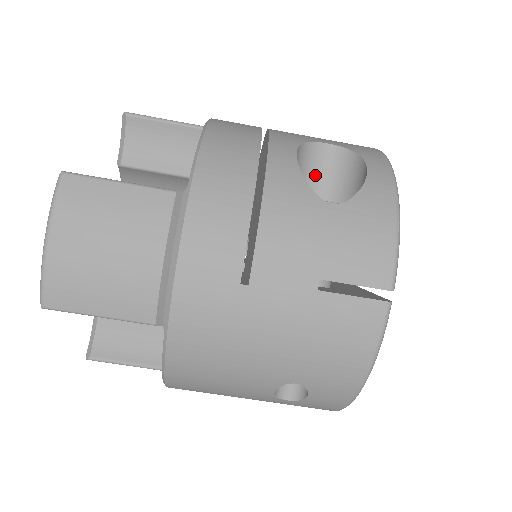
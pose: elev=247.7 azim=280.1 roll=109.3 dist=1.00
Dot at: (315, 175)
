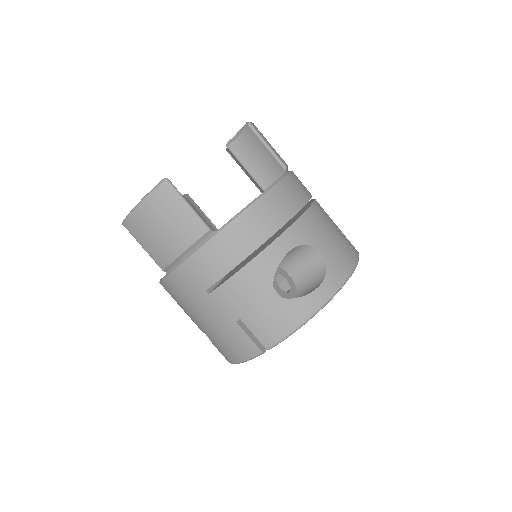
Dot at: (300, 261)
